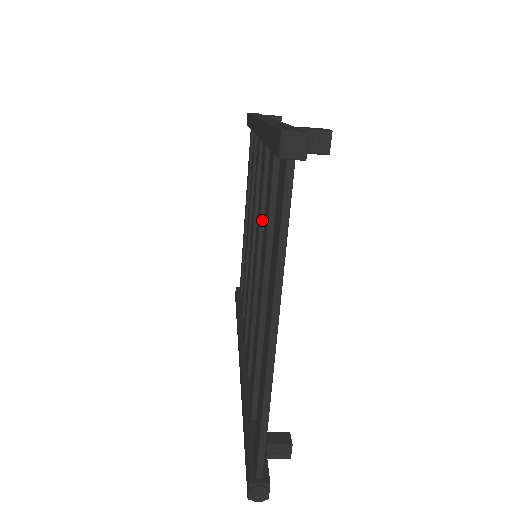
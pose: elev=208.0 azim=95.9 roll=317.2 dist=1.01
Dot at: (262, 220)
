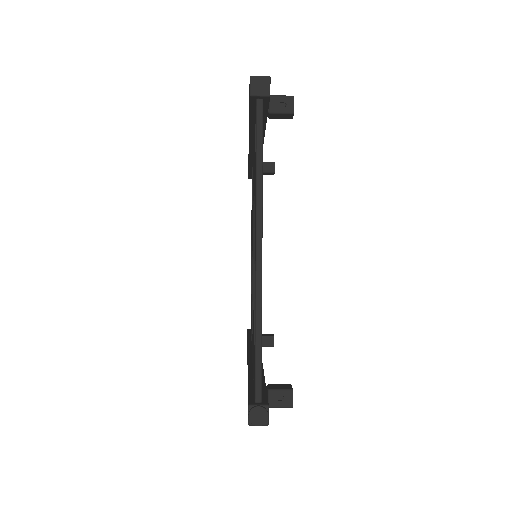
Dot at: occluded
